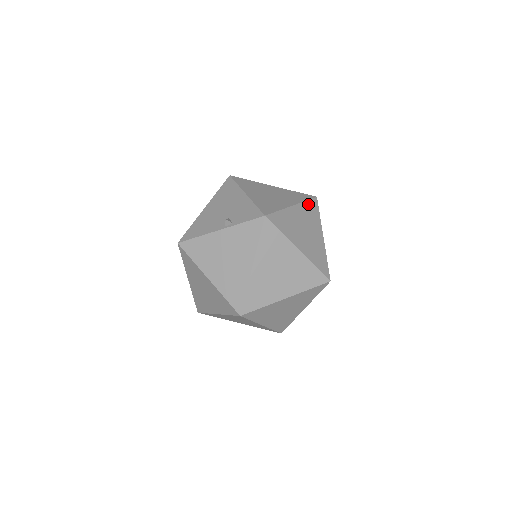
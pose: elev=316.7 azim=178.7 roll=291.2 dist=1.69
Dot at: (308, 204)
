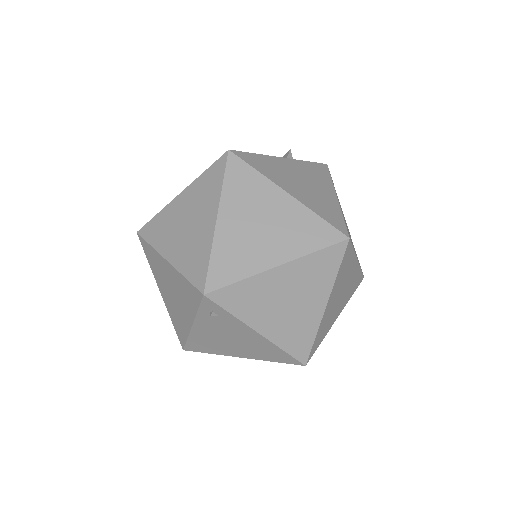
Dot at: occluded
